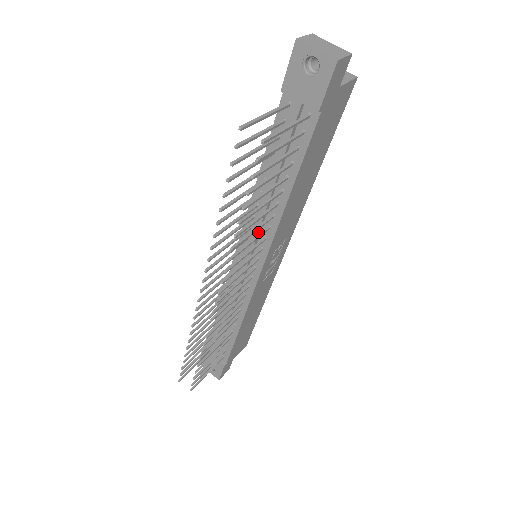
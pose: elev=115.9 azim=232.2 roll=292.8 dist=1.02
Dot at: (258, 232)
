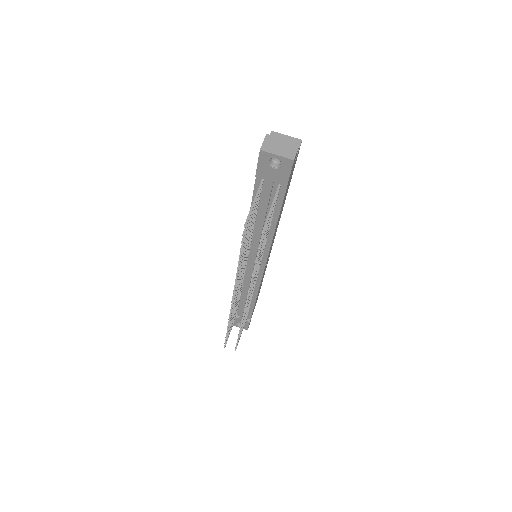
Dot at: (257, 249)
